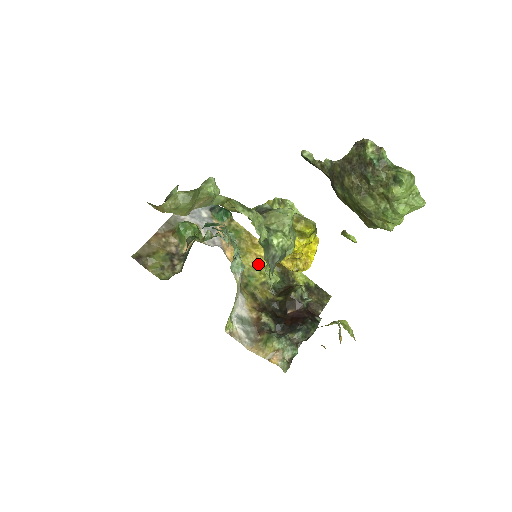
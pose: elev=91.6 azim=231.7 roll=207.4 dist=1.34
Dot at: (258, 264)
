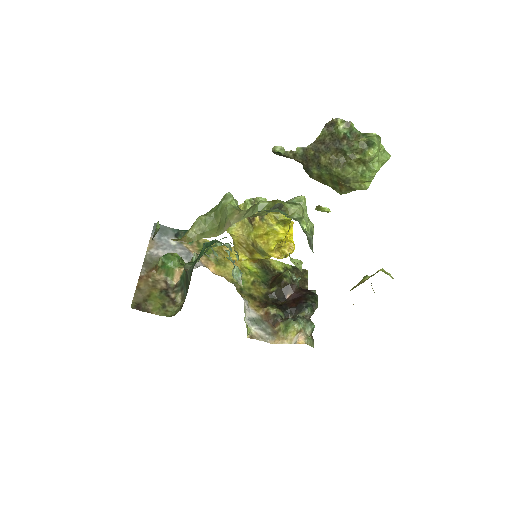
Dot at: (240, 268)
